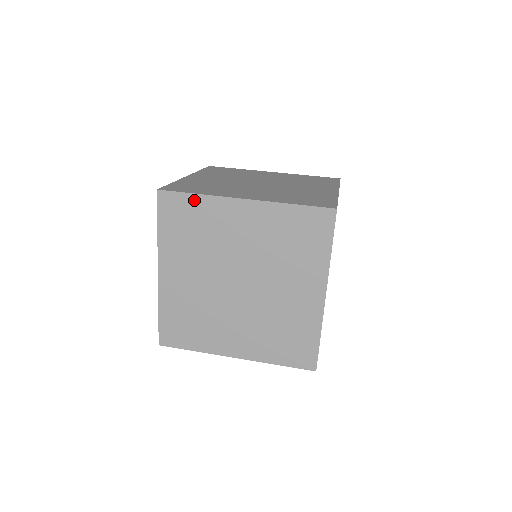
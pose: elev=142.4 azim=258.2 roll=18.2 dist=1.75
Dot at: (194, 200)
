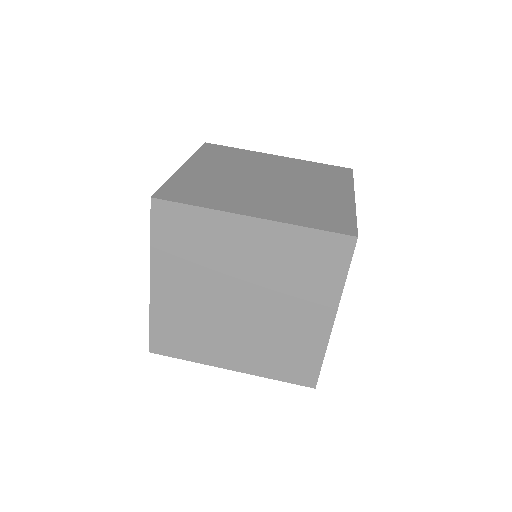
Dot at: (194, 213)
